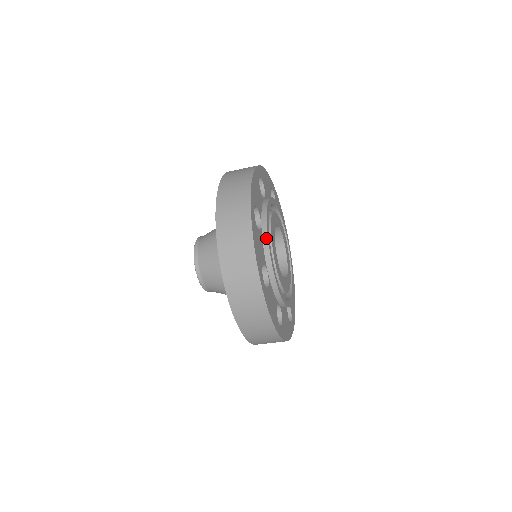
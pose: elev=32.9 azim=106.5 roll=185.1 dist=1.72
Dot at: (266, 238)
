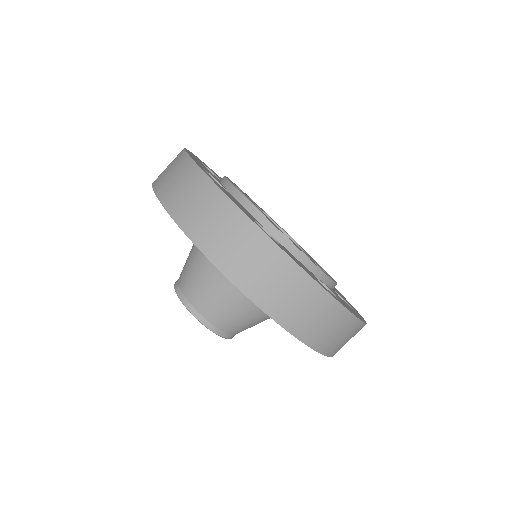
Dot at: occluded
